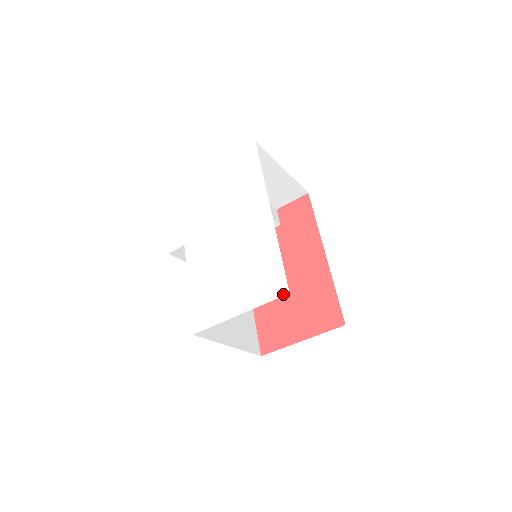
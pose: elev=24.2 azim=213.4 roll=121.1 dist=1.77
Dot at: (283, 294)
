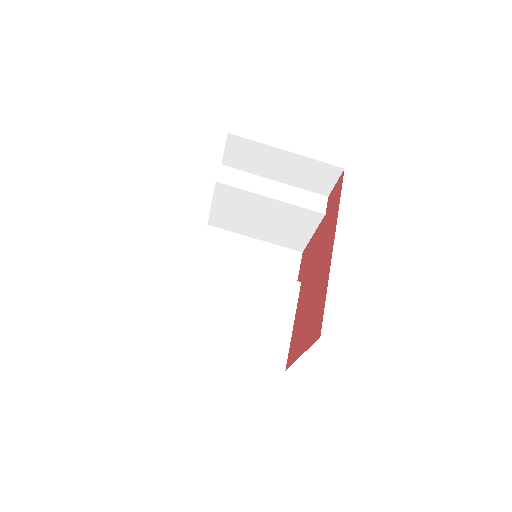
Dot at: occluded
